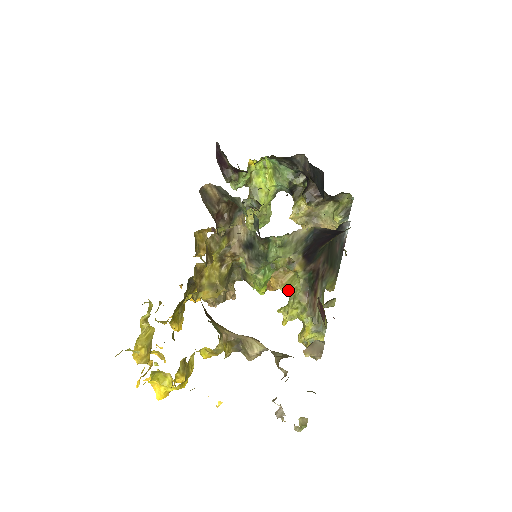
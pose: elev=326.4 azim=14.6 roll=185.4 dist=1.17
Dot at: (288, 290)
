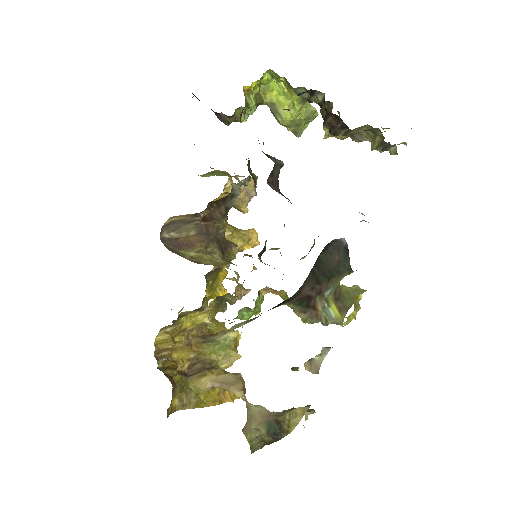
Dot at: occluded
